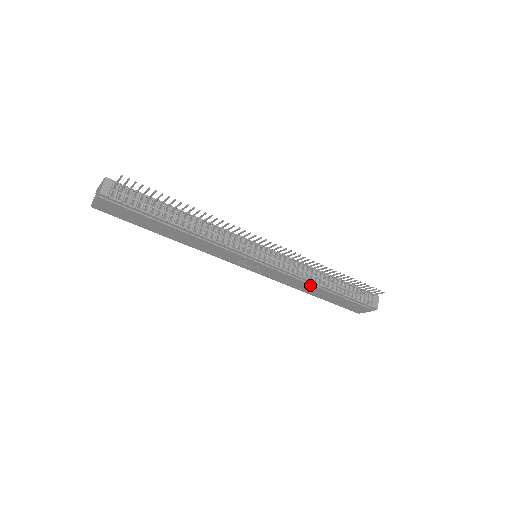
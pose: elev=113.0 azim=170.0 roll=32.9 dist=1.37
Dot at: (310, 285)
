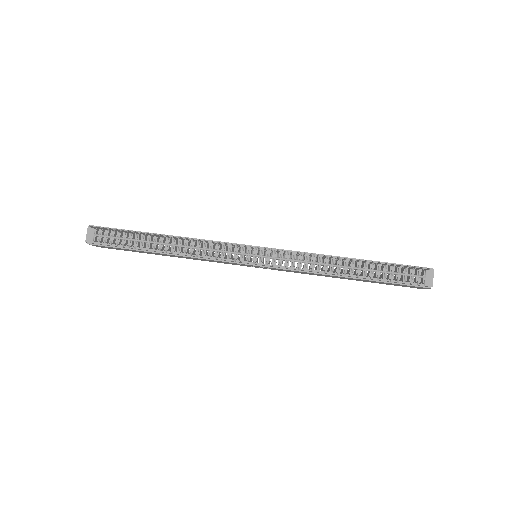
Dot at: (326, 275)
